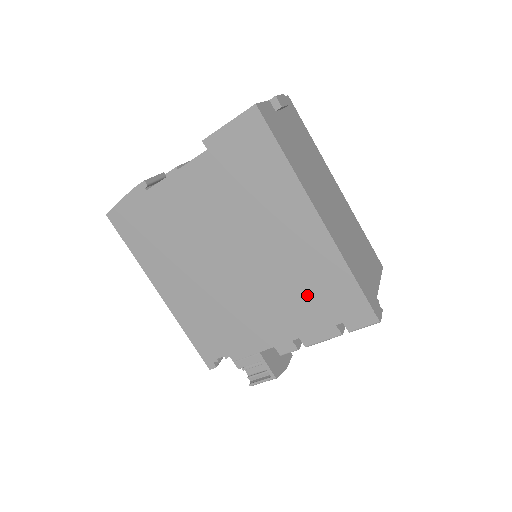
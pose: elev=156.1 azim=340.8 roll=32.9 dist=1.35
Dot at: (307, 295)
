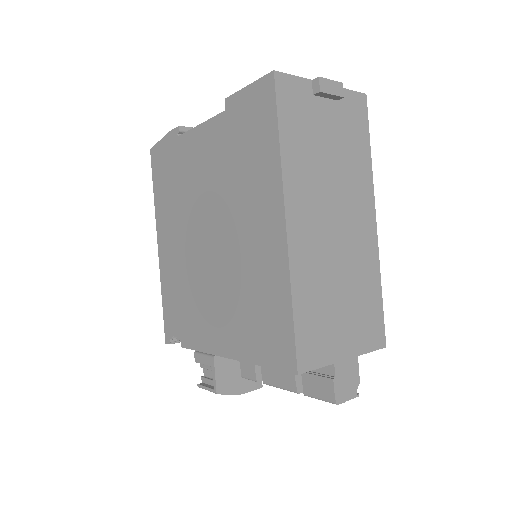
Dot at: (250, 314)
